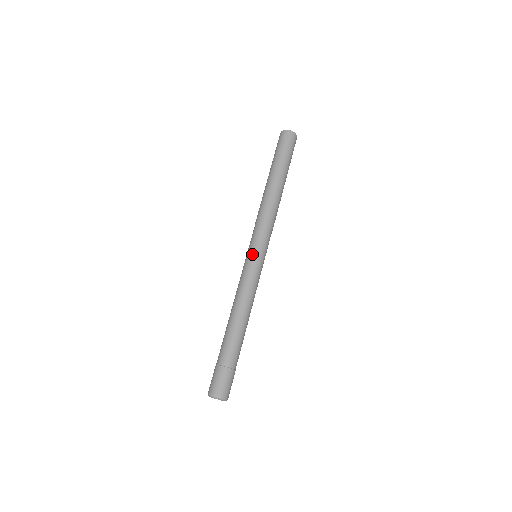
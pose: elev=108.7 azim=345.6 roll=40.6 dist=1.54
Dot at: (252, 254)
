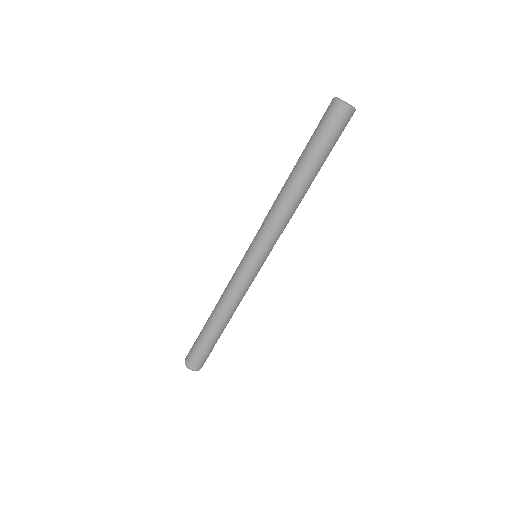
Dot at: (250, 260)
